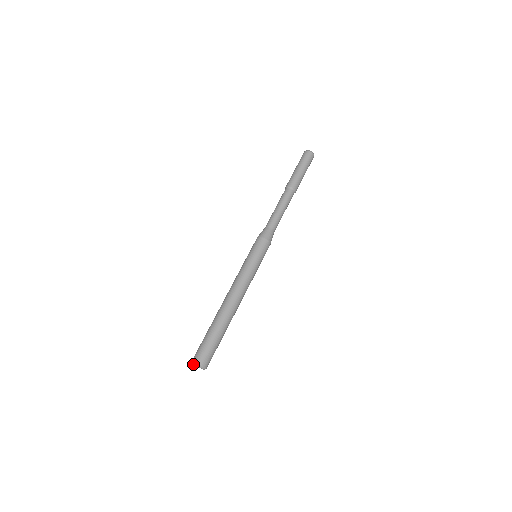
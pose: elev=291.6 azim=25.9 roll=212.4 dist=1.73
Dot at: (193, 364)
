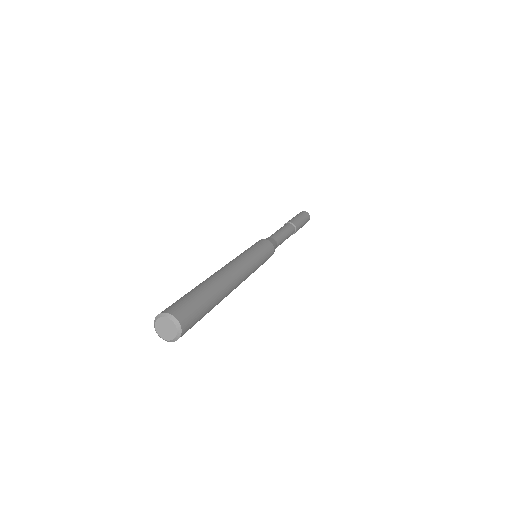
Dot at: (156, 325)
